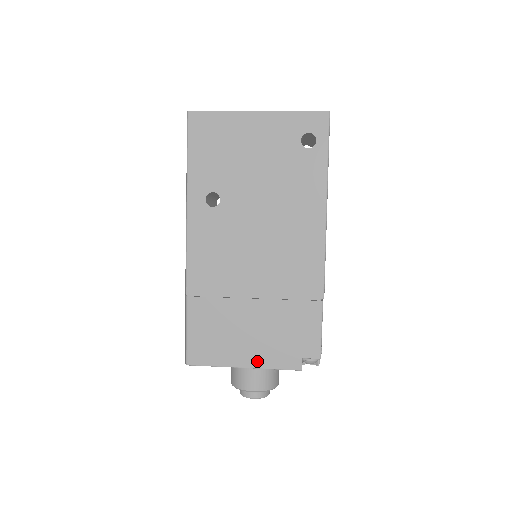
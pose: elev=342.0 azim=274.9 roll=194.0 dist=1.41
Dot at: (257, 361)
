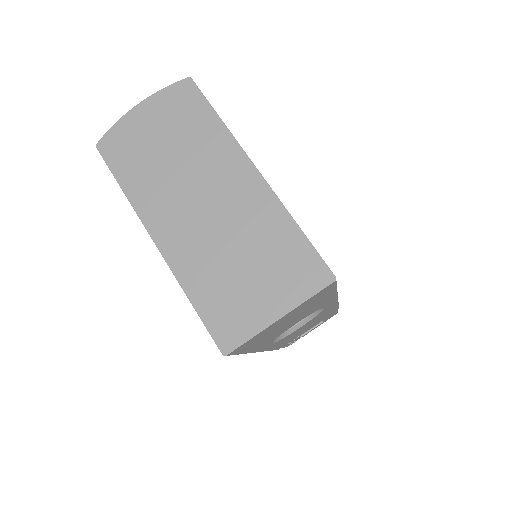
Dot at: occluded
